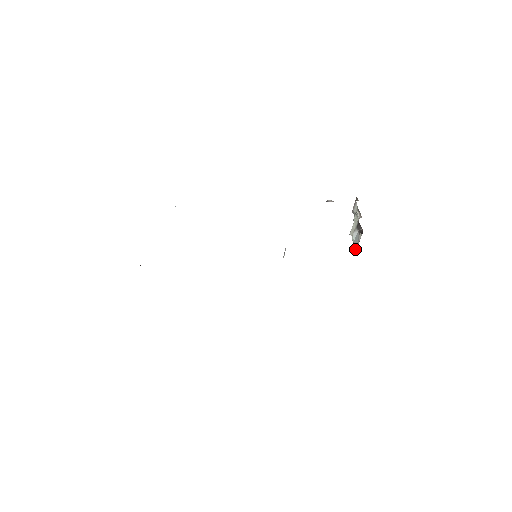
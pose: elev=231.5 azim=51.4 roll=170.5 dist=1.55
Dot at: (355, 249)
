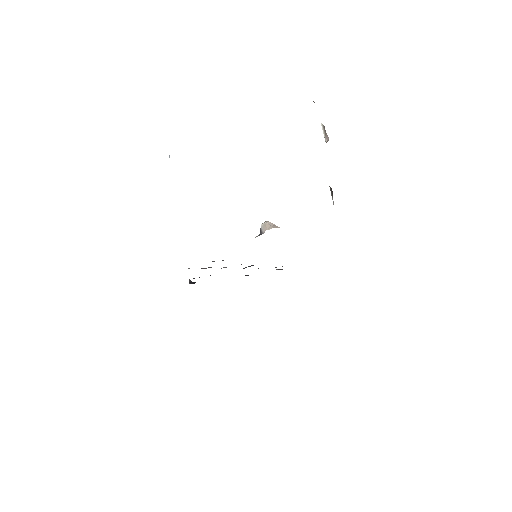
Dot at: occluded
